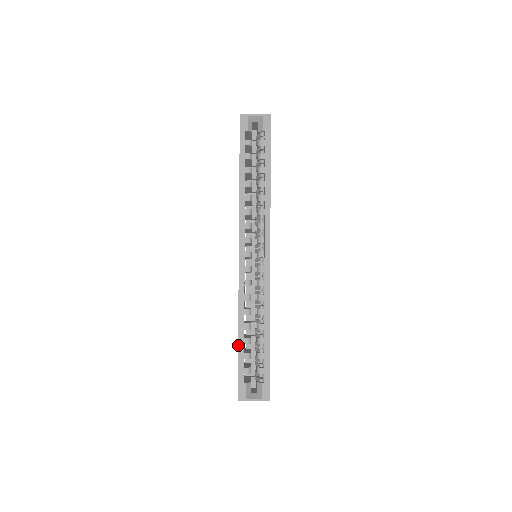
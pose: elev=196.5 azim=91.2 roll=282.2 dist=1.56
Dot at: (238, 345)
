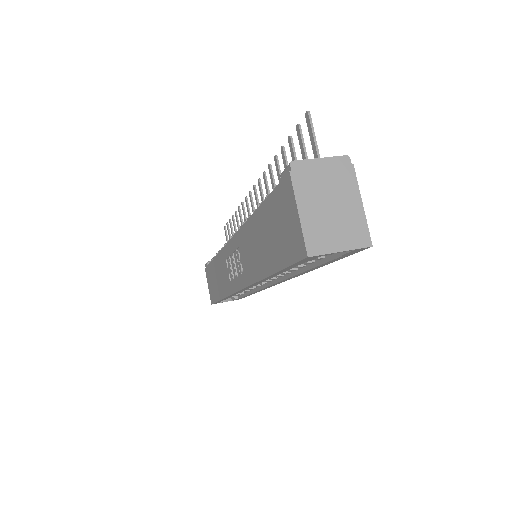
Dot at: occluded
